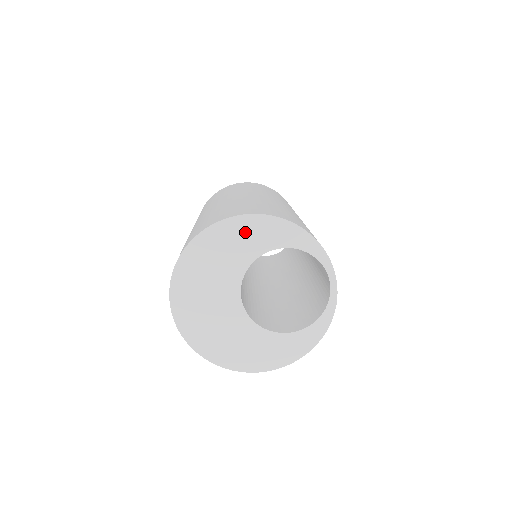
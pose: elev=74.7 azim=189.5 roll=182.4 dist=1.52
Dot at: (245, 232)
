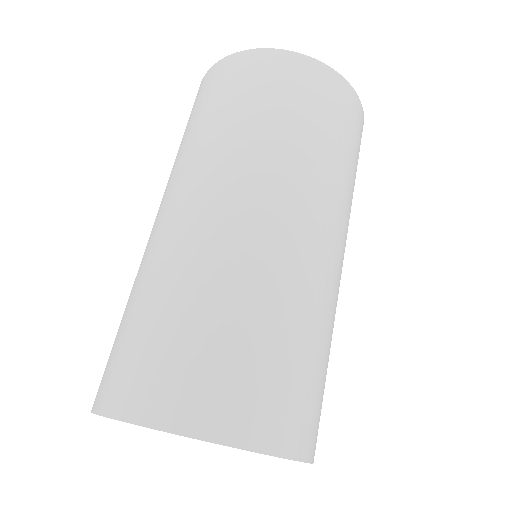
Dot at: occluded
